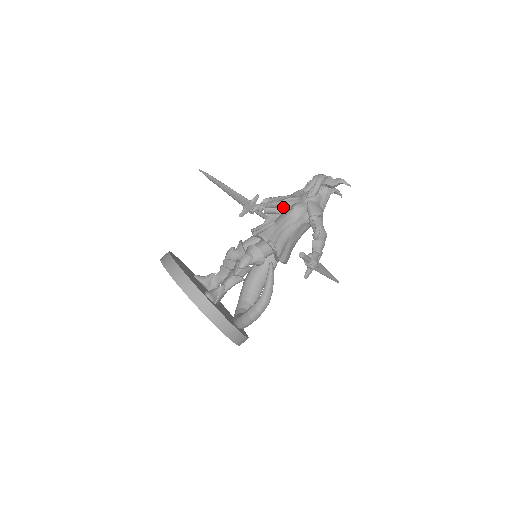
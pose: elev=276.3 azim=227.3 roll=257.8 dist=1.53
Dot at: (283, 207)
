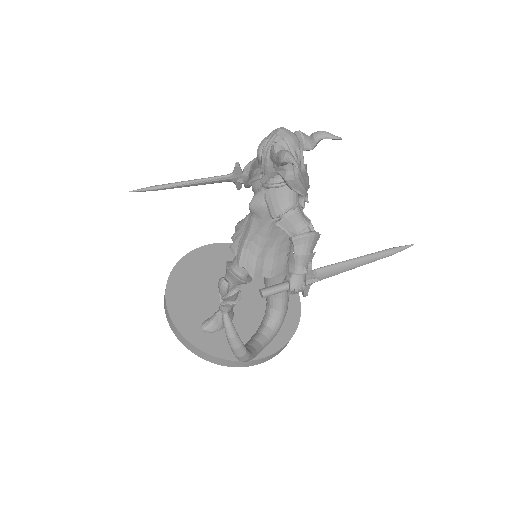
Dot at: occluded
